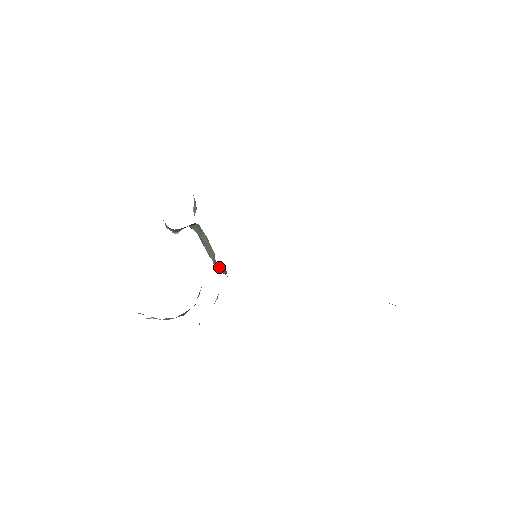
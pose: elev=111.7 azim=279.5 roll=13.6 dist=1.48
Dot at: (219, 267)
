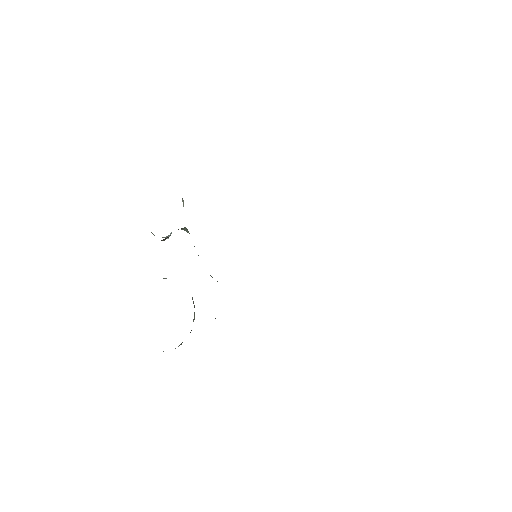
Dot at: occluded
